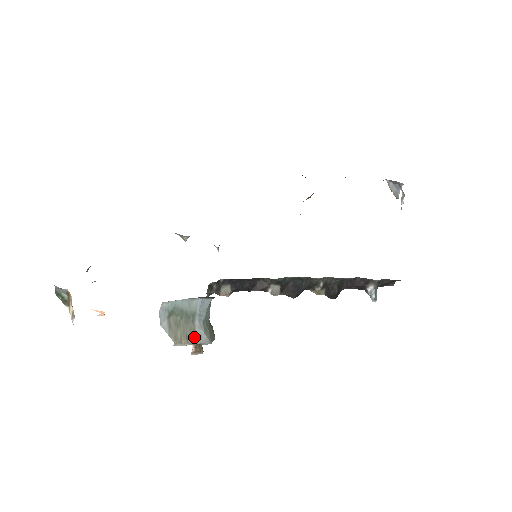
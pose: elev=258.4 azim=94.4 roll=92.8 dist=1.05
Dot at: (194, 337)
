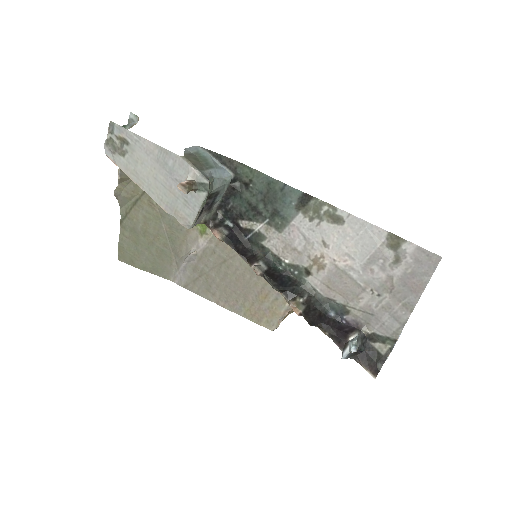
Dot at: (200, 169)
